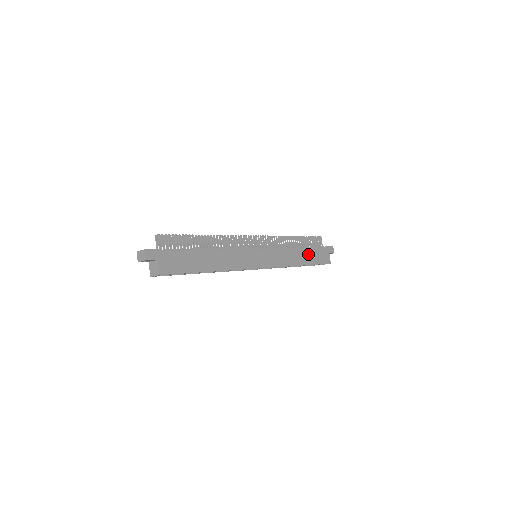
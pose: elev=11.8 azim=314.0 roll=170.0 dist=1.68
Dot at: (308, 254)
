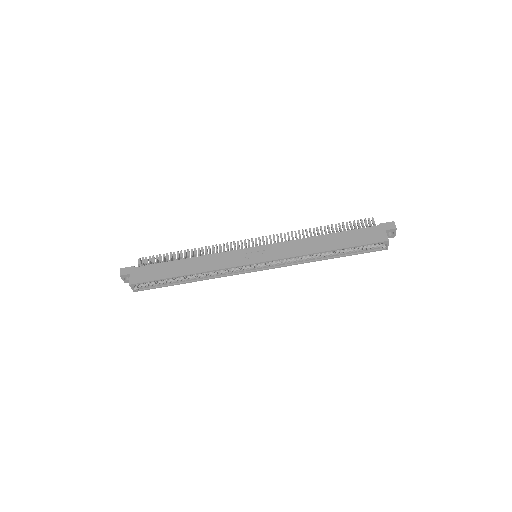
Dot at: (339, 238)
